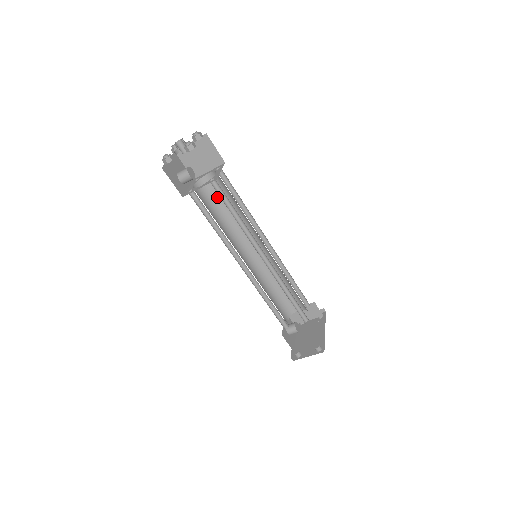
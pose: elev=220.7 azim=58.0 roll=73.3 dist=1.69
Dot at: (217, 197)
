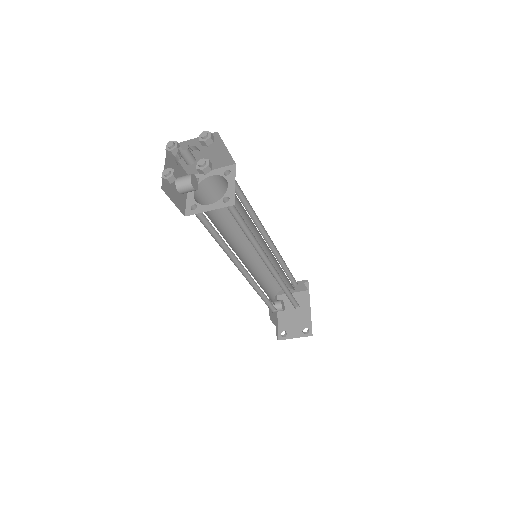
Dot at: (219, 198)
